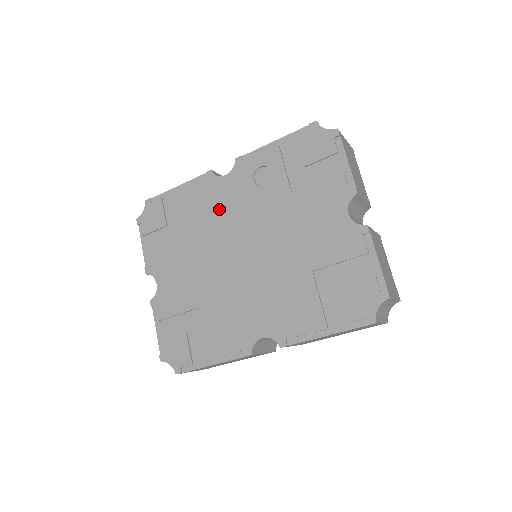
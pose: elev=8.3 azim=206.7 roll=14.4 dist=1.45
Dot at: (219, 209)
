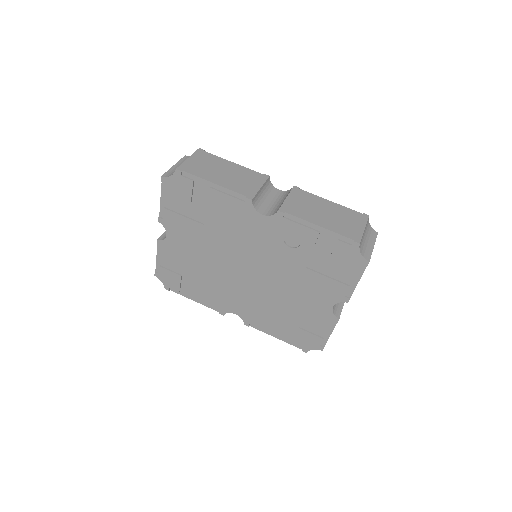
Dot at: (243, 232)
